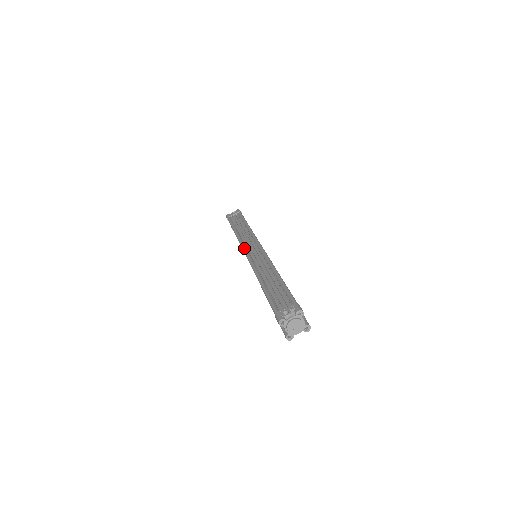
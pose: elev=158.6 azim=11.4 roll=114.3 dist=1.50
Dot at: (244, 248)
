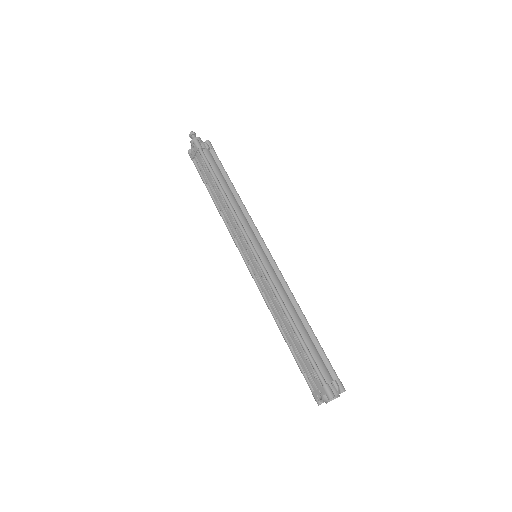
Dot at: (240, 253)
